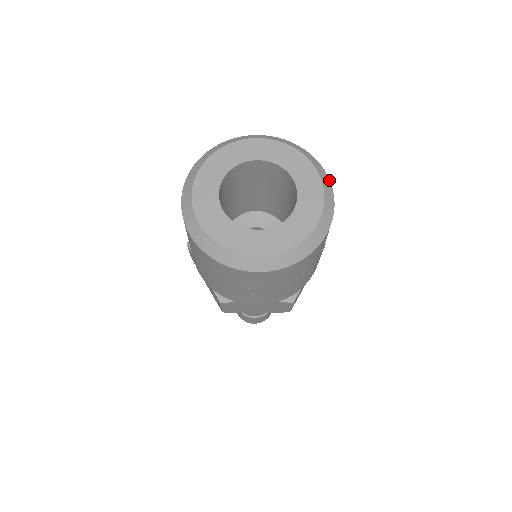
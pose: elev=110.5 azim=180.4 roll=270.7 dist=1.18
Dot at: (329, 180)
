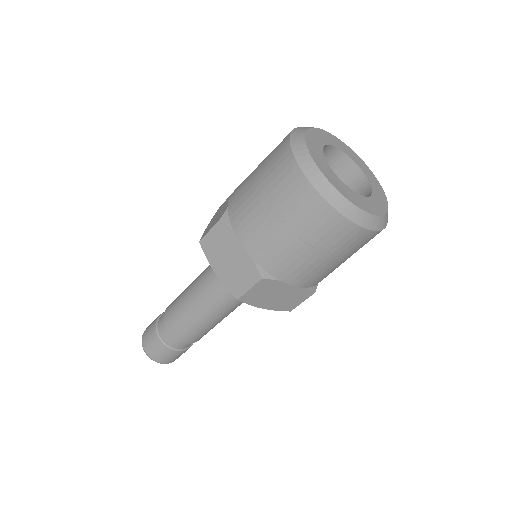
Dot at: occluded
